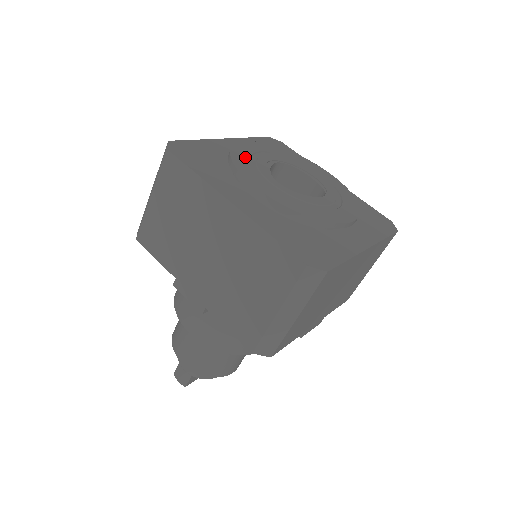
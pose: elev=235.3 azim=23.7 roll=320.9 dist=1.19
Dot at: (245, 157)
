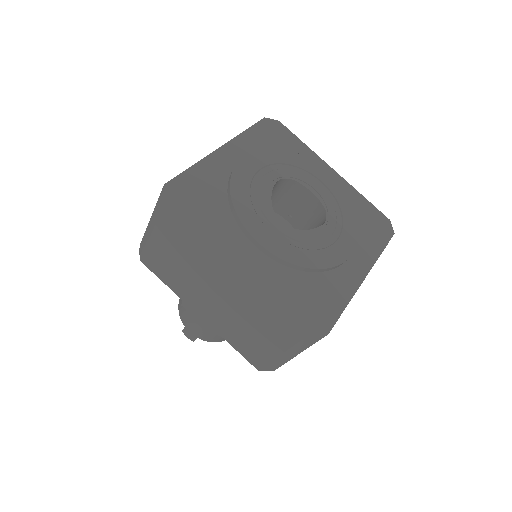
Dot at: (245, 190)
